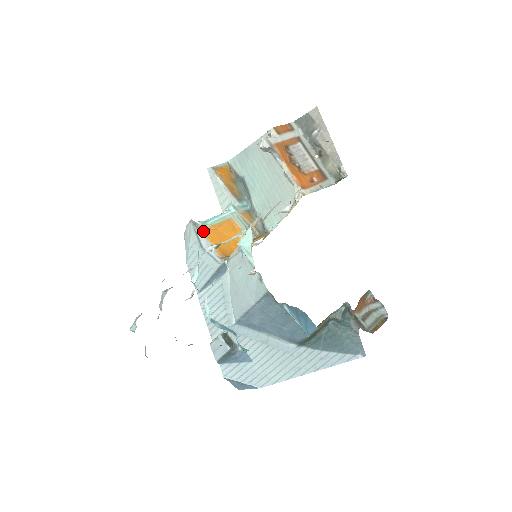
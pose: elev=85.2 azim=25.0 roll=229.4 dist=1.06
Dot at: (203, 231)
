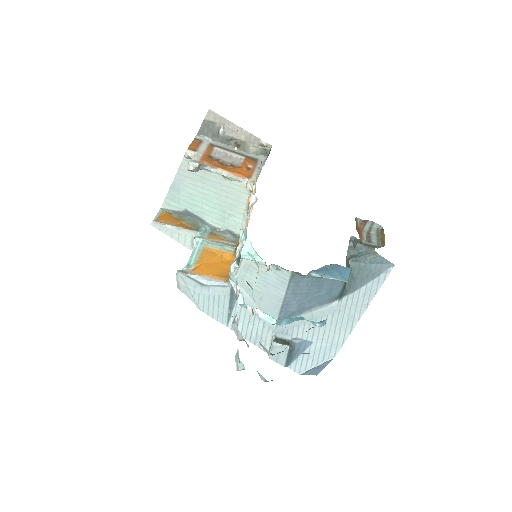
Dot at: (194, 272)
